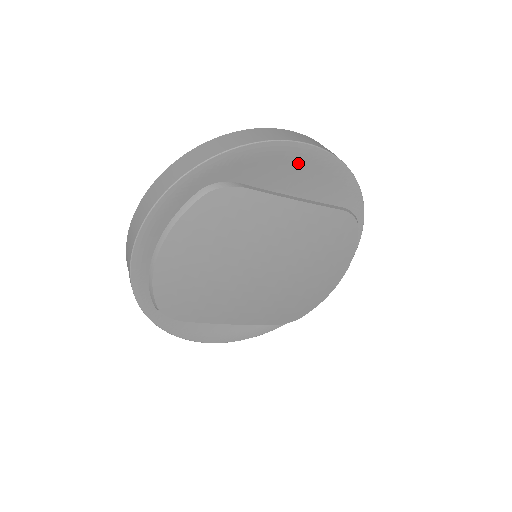
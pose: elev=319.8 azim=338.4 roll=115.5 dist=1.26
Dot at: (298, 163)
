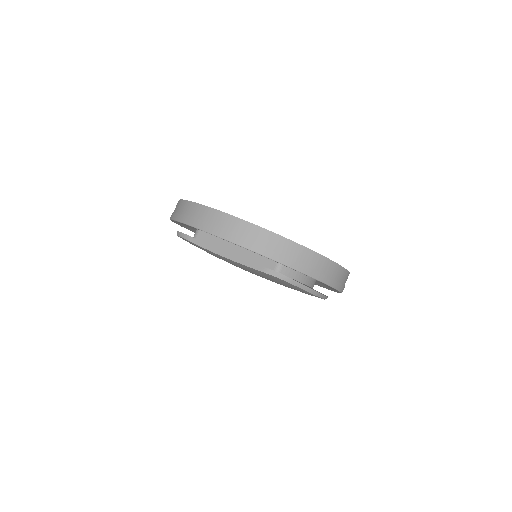
Dot at: occluded
